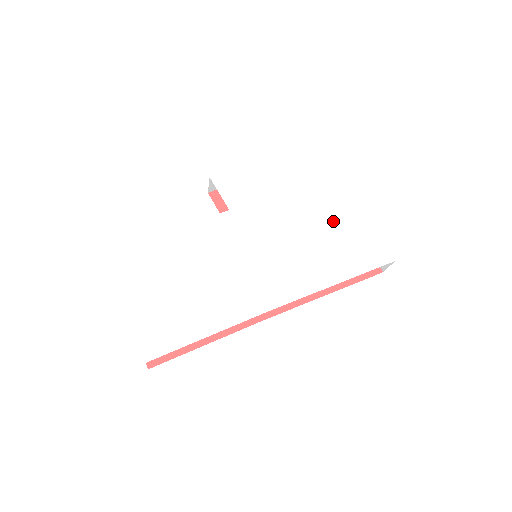
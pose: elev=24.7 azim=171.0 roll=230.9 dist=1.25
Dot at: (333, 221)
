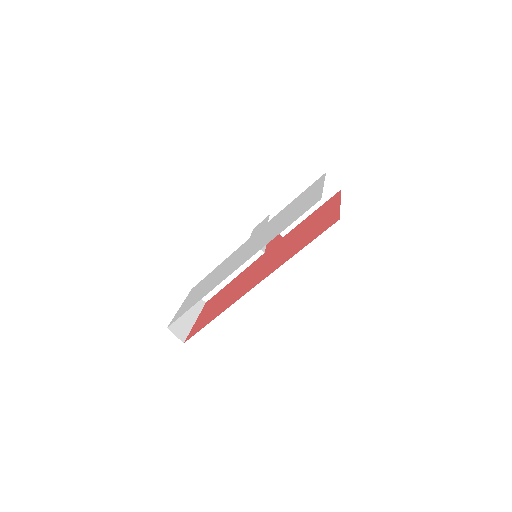
Dot at: (298, 205)
